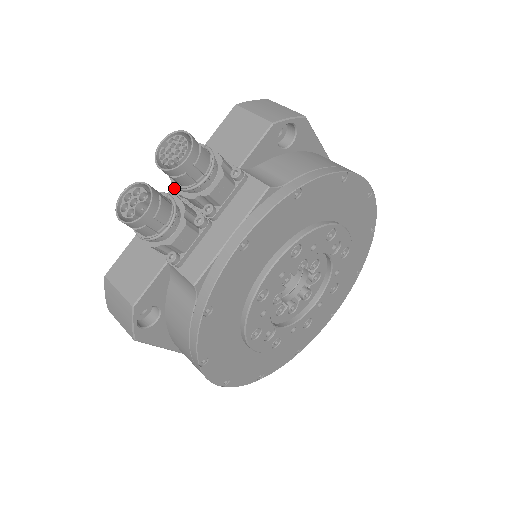
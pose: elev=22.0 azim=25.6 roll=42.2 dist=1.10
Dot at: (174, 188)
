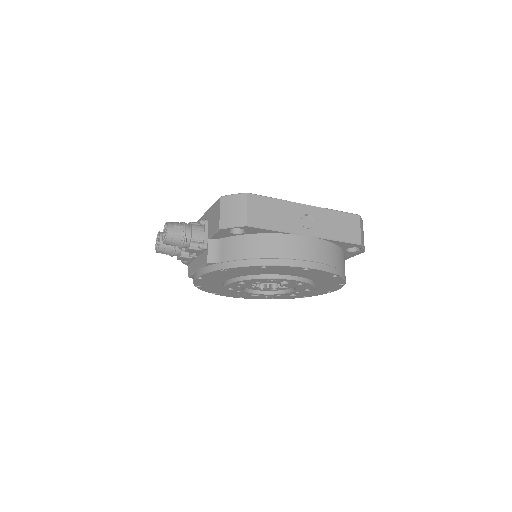
Dot at: occluded
